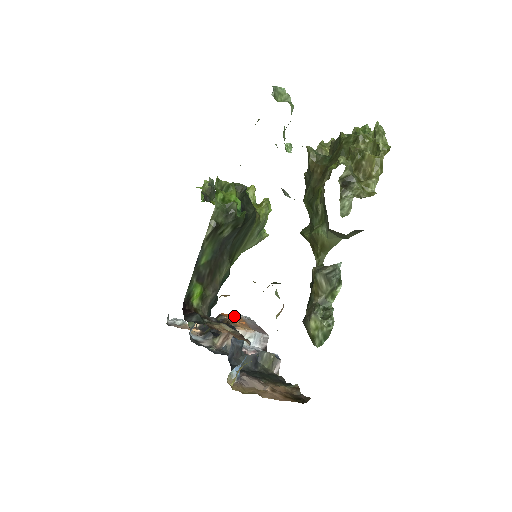
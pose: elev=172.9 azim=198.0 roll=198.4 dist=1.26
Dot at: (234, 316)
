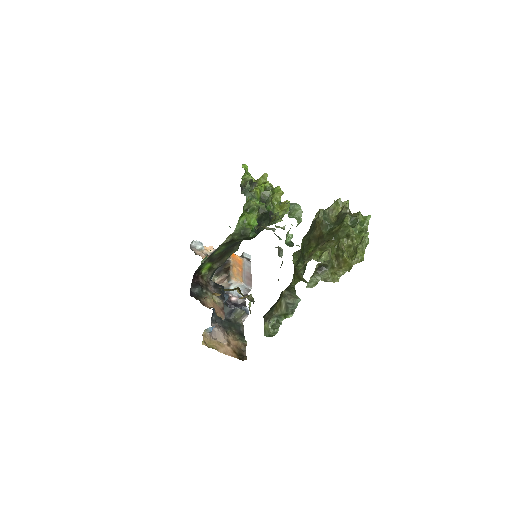
Dot at: (238, 257)
